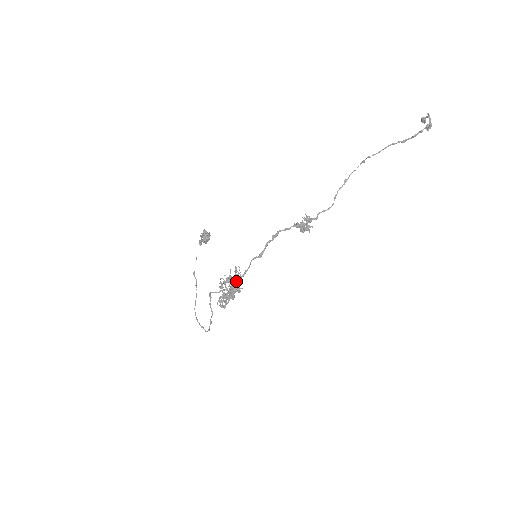
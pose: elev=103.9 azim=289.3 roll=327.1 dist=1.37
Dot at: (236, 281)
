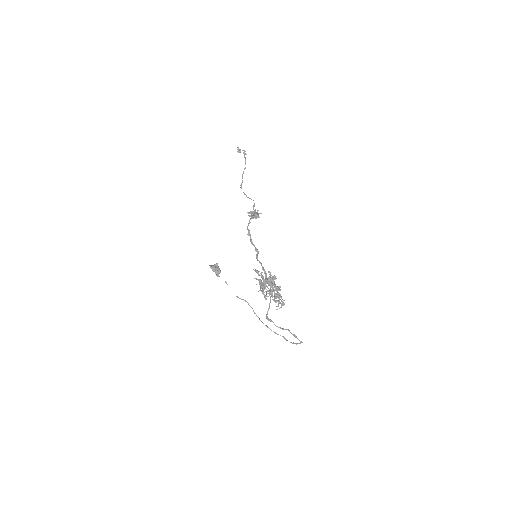
Dot at: (266, 279)
